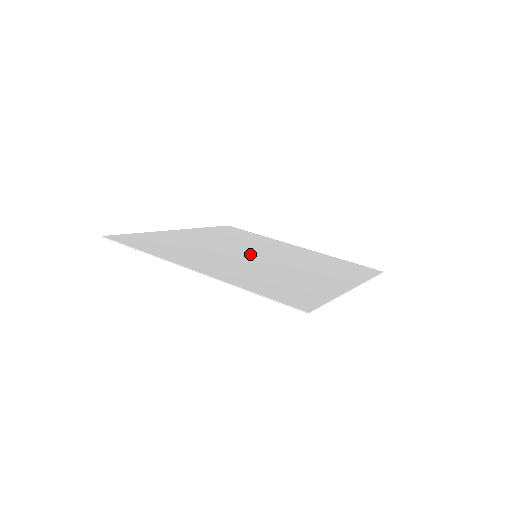
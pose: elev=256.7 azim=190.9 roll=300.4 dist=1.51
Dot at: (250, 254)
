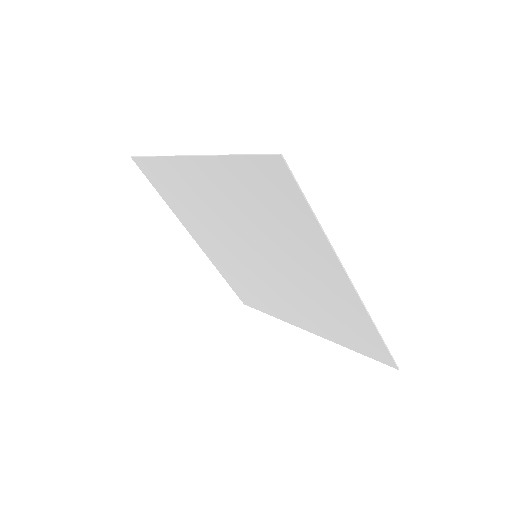
Dot at: (251, 252)
